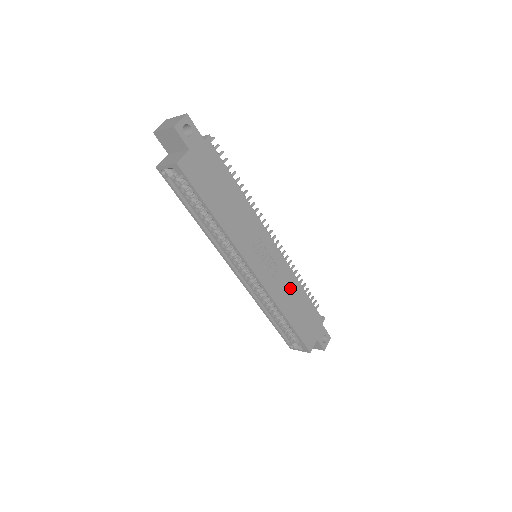
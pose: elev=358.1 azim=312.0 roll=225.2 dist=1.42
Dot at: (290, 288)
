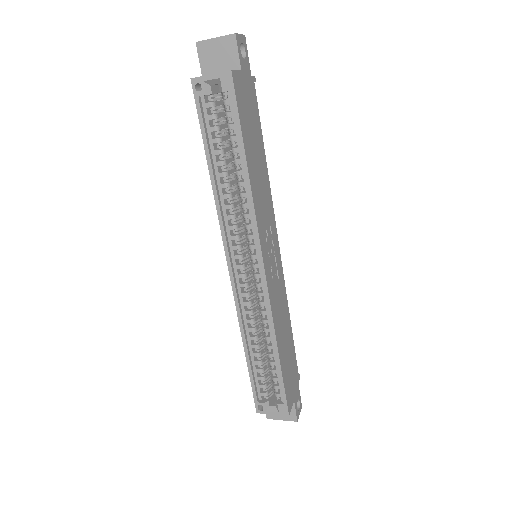
Dot at: (283, 313)
